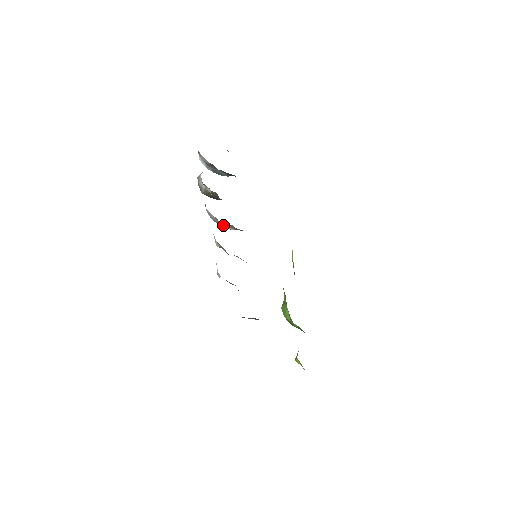
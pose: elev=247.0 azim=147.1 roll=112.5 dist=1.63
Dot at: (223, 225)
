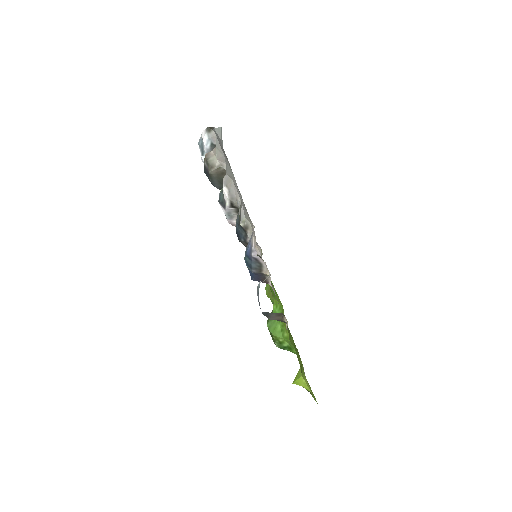
Dot at: (230, 212)
